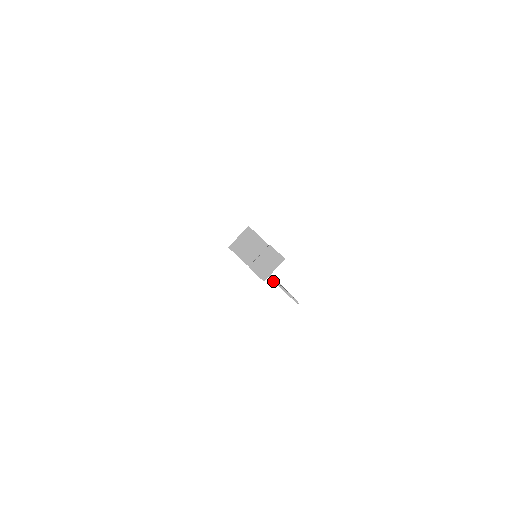
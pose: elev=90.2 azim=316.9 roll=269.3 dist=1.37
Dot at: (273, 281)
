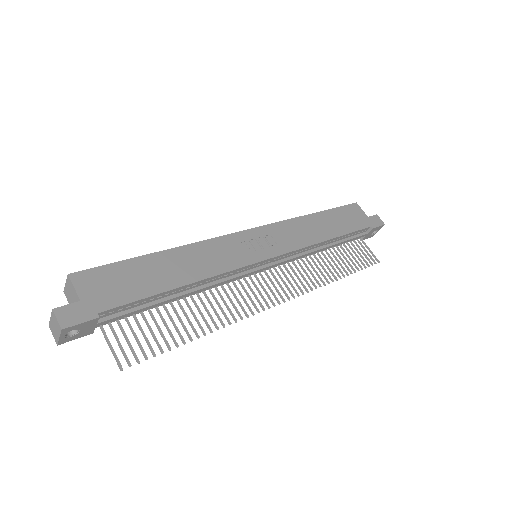
Dot at: (104, 337)
